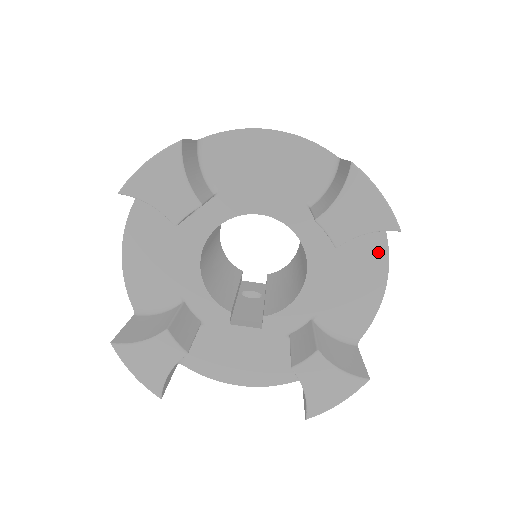
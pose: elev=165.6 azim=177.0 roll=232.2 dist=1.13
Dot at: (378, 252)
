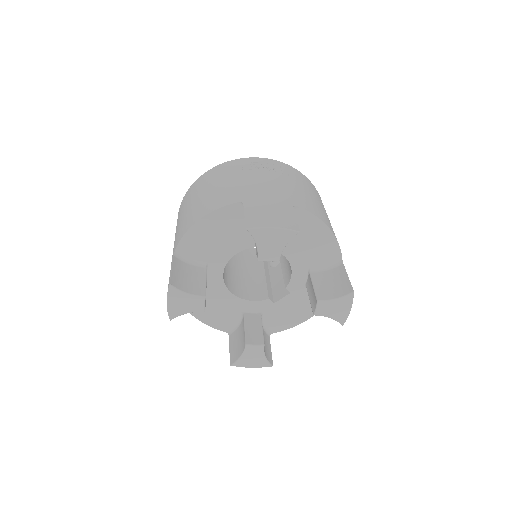
Dot at: (308, 219)
